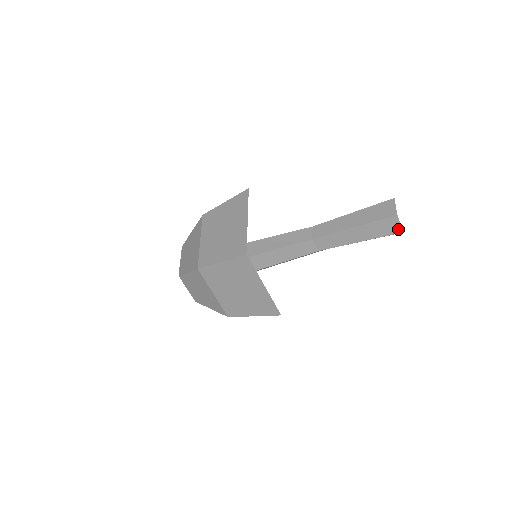
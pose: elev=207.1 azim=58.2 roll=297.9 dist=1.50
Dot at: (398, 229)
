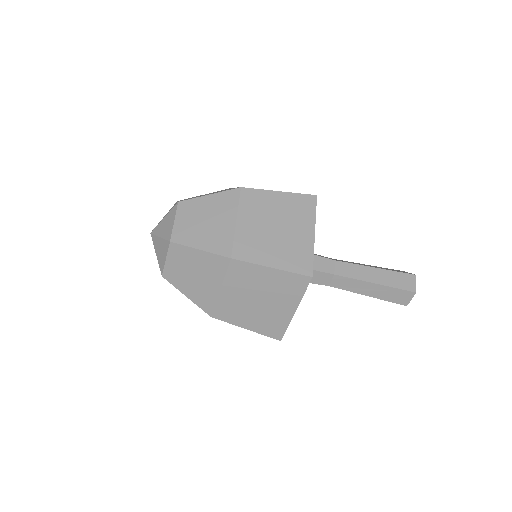
Dot at: (406, 302)
